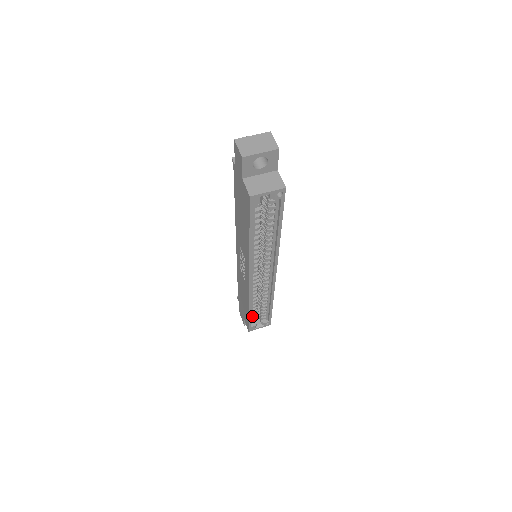
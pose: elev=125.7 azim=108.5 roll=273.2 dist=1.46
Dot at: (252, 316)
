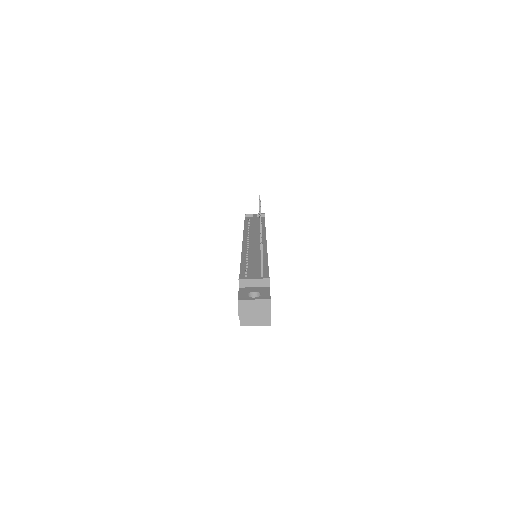
Dot at: occluded
